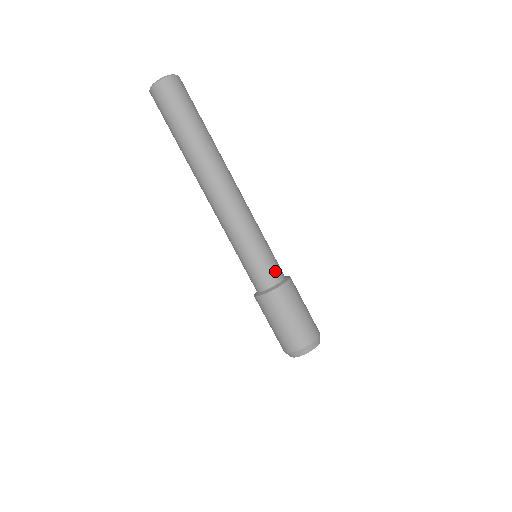
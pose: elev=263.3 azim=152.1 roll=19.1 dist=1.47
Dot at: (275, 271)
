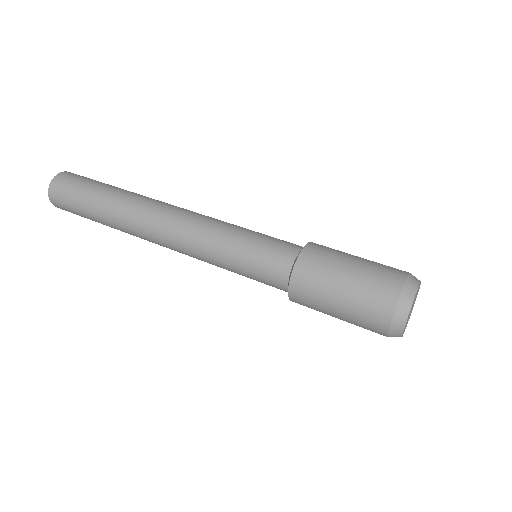
Dot at: occluded
